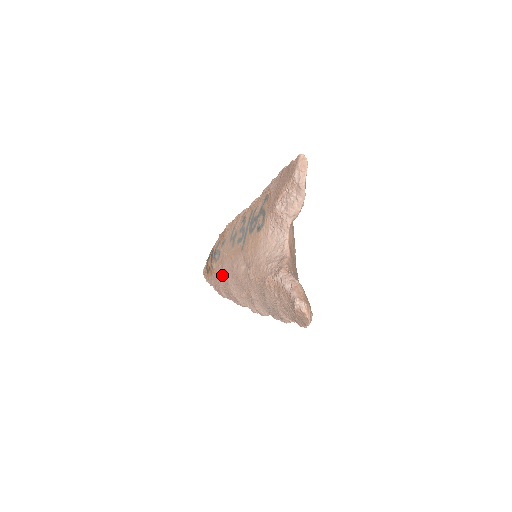
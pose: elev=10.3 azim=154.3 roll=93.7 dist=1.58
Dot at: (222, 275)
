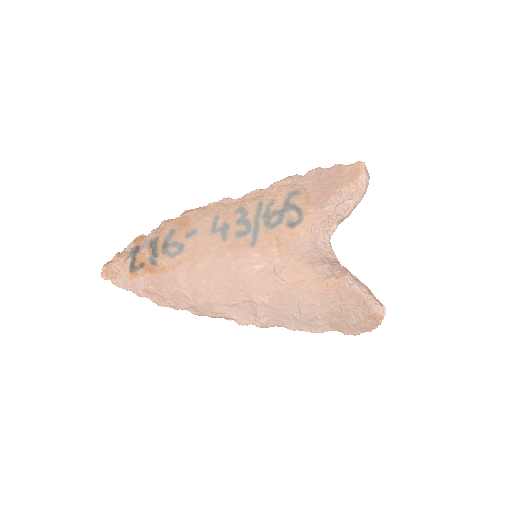
Dot at: (193, 275)
